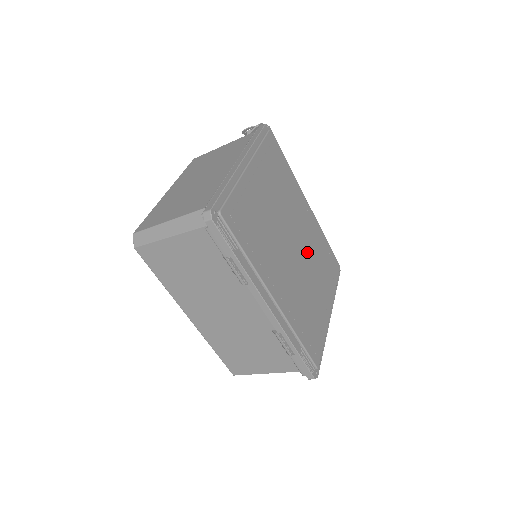
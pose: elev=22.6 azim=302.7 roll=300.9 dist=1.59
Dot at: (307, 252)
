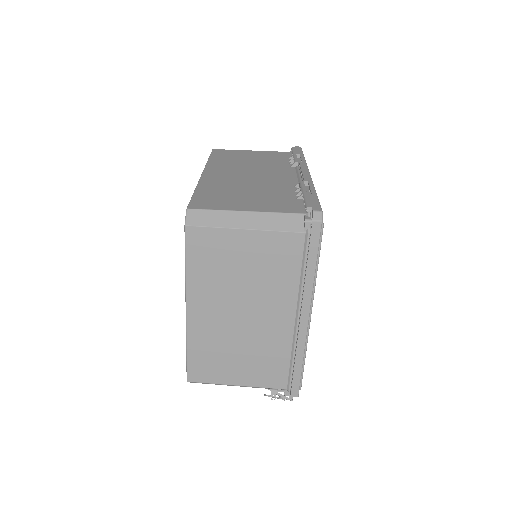
Dot at: occluded
